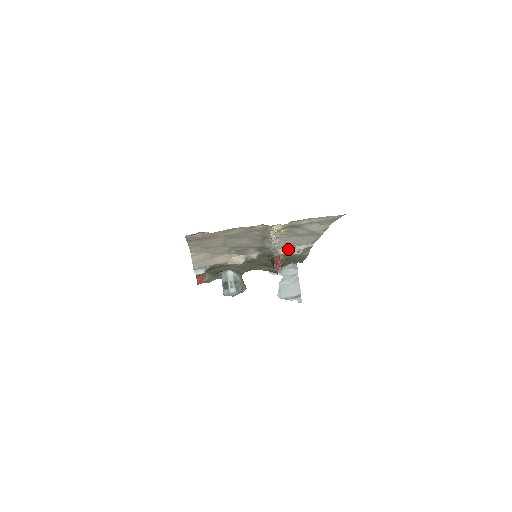
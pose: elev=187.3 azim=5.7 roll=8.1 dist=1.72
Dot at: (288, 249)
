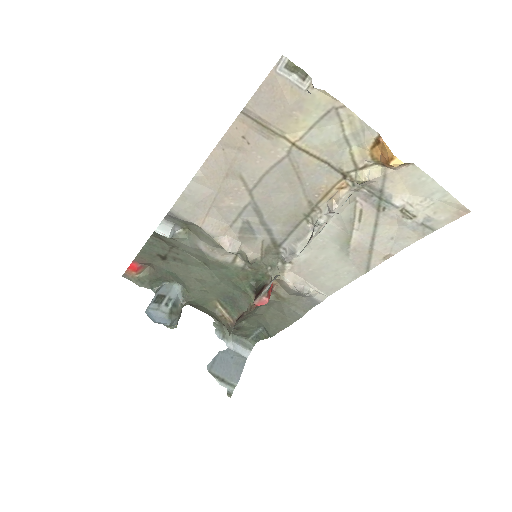
Dot at: (297, 279)
